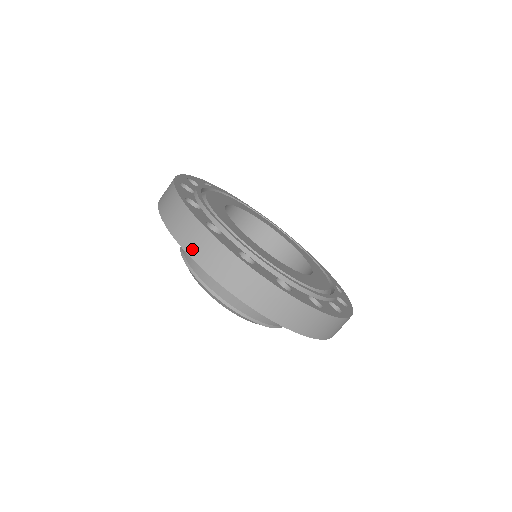
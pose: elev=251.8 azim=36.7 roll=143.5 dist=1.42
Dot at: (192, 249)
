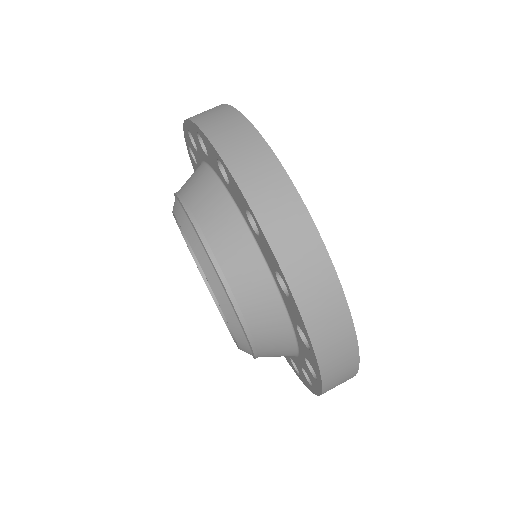
Dot at: (267, 216)
